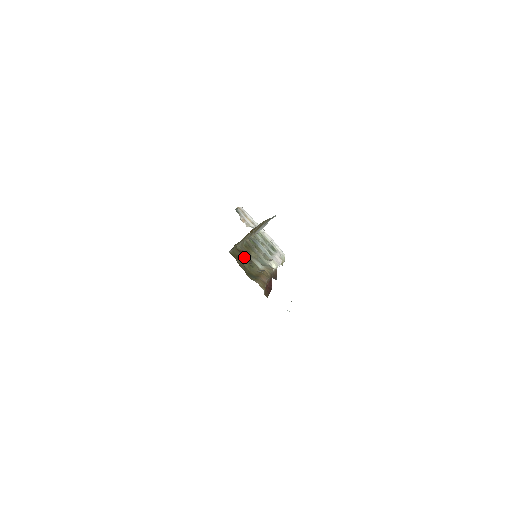
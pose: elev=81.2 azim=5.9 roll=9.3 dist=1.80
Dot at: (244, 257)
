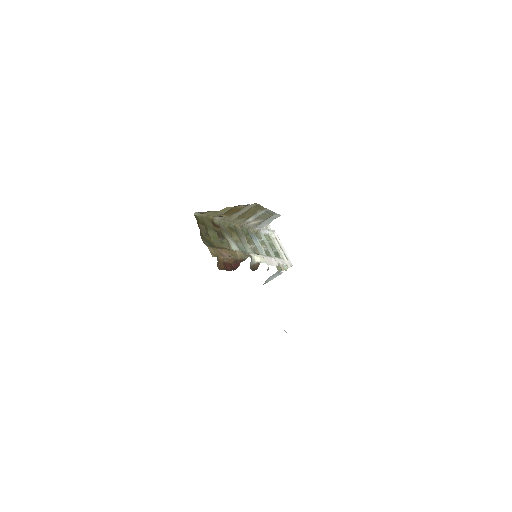
Dot at: (217, 231)
